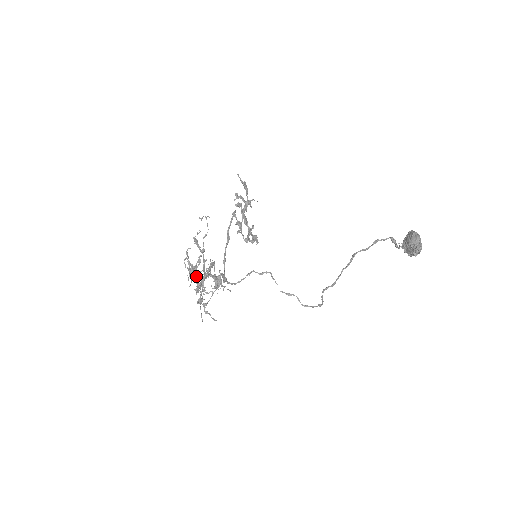
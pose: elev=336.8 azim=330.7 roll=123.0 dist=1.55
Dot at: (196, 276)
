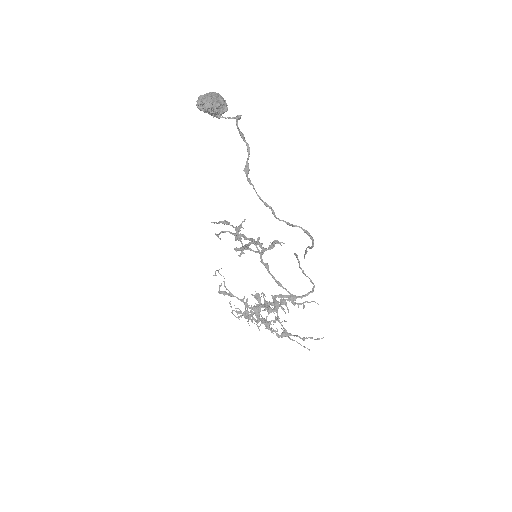
Dot at: occluded
